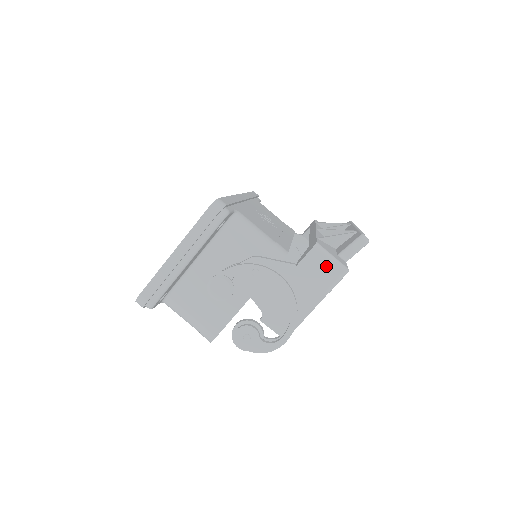
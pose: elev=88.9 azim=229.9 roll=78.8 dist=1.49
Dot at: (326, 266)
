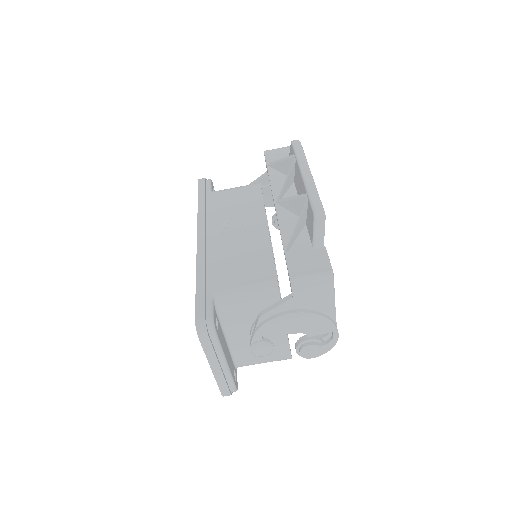
Dot at: (314, 286)
